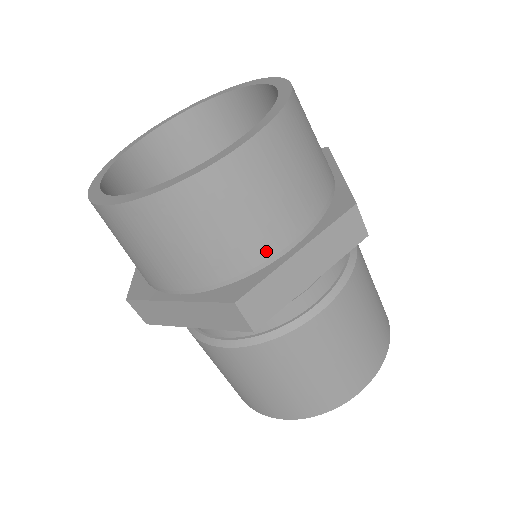
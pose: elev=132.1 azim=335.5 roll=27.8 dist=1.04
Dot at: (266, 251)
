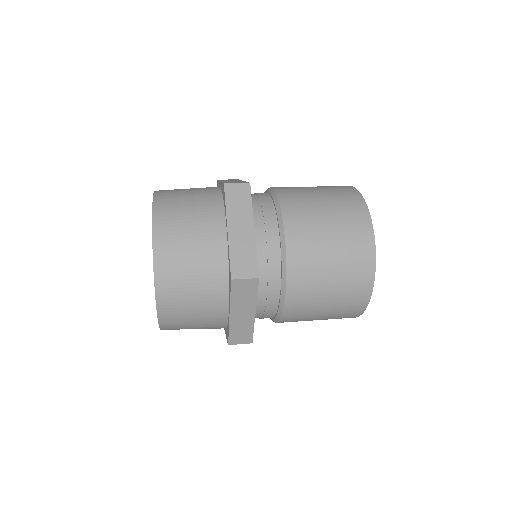
Dot at: (218, 248)
